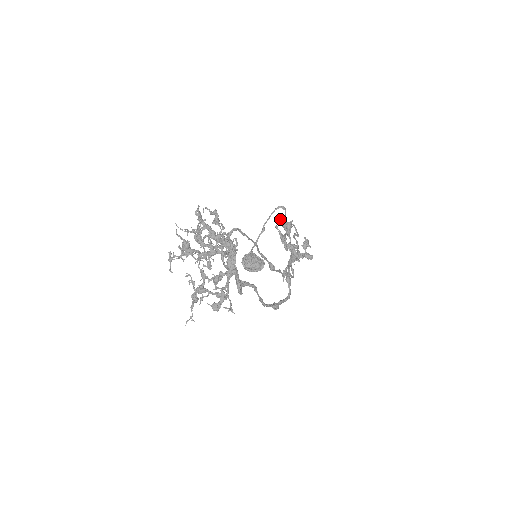
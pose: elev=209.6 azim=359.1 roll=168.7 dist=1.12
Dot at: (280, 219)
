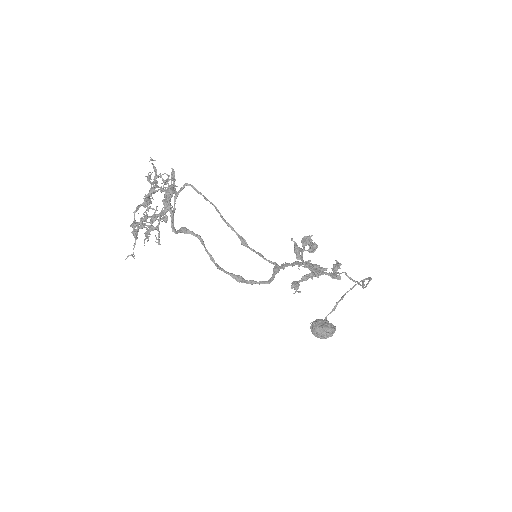
Dot at: occluded
